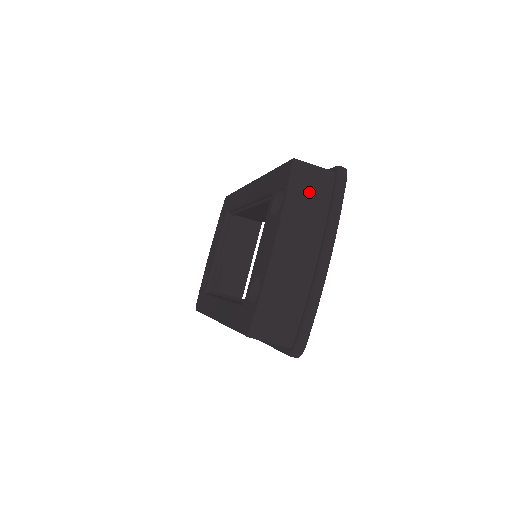
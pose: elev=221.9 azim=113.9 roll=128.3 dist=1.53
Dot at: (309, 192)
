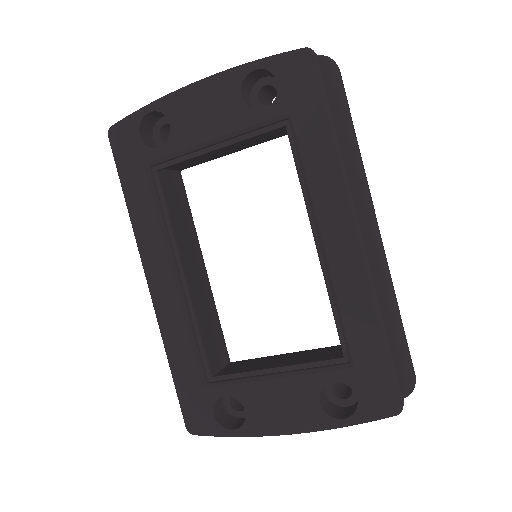
Dot at: occluded
